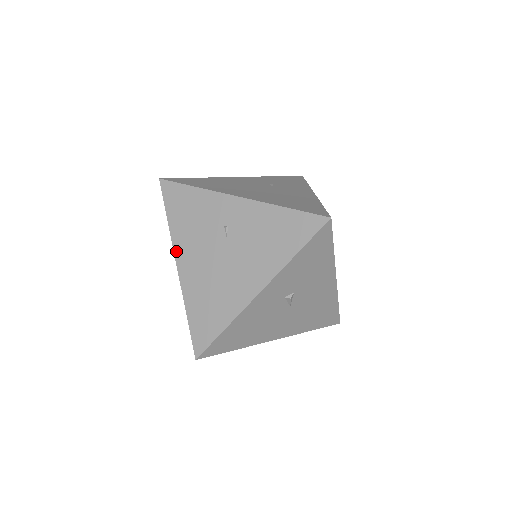
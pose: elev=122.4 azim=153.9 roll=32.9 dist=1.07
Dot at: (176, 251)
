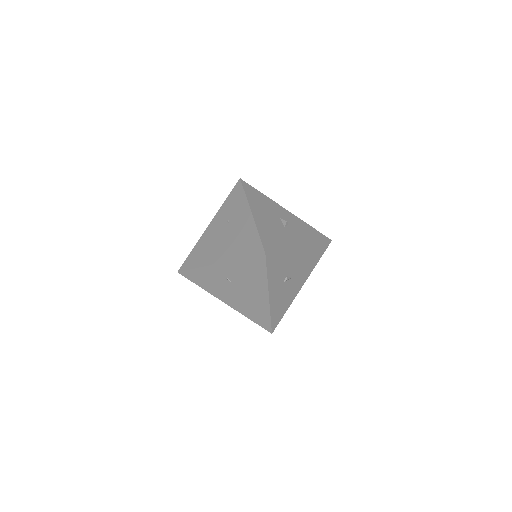
Dot at: (218, 298)
